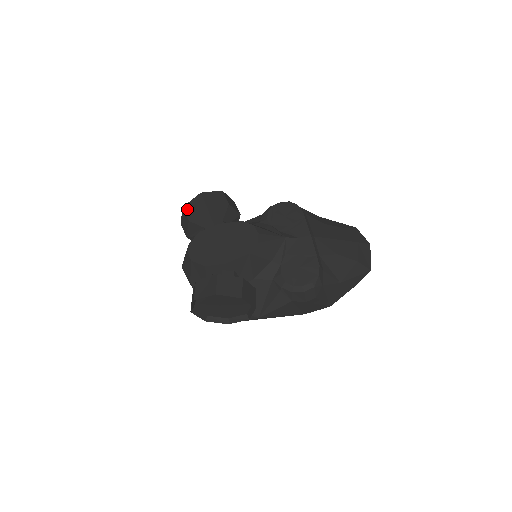
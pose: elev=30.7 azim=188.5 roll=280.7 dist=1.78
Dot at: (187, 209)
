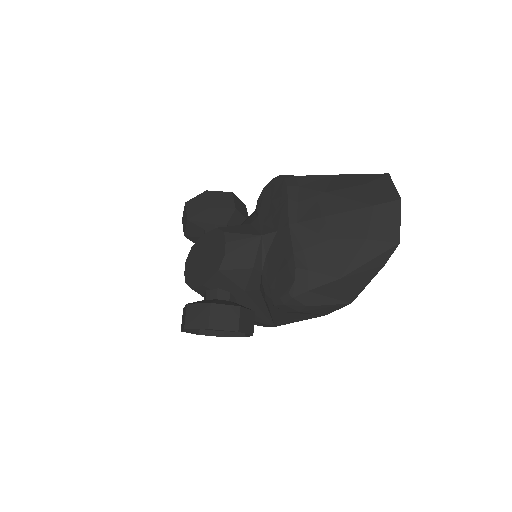
Dot at: (183, 222)
